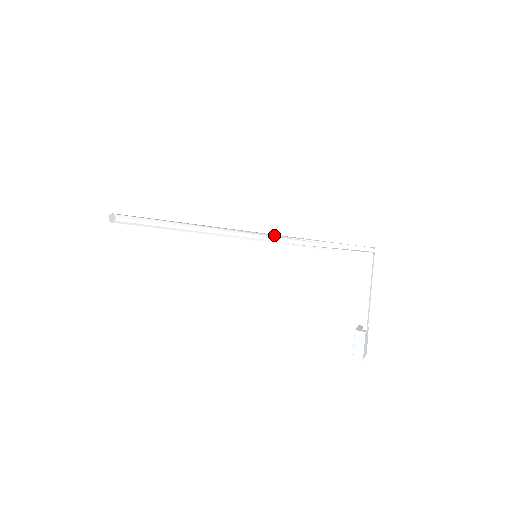
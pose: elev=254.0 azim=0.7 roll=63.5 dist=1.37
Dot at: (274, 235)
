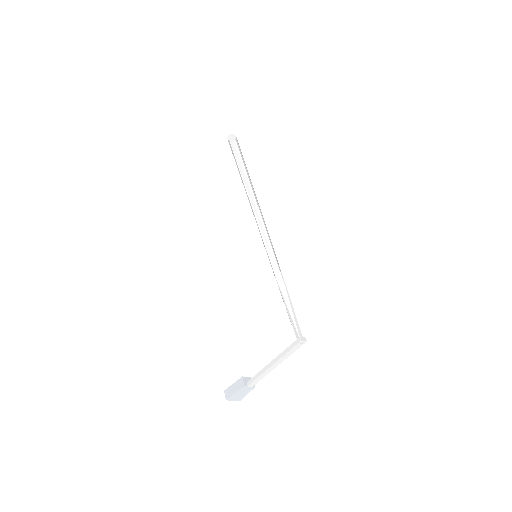
Dot at: occluded
